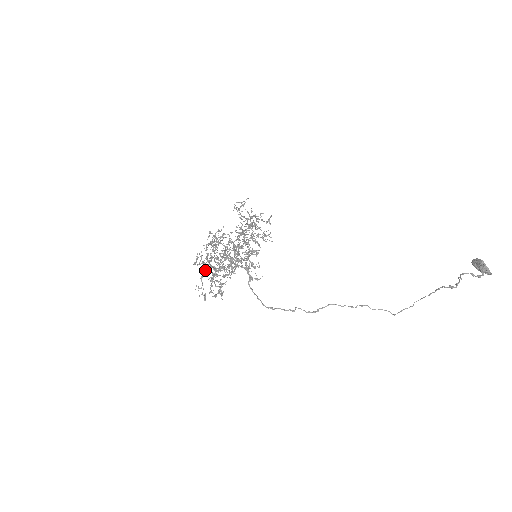
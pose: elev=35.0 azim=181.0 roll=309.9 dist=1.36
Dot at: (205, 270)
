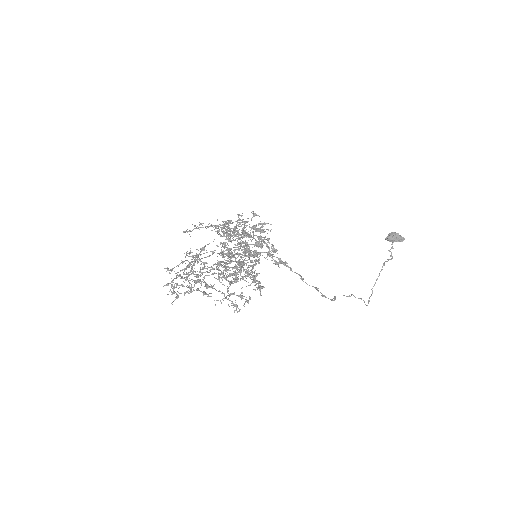
Dot at: (202, 292)
